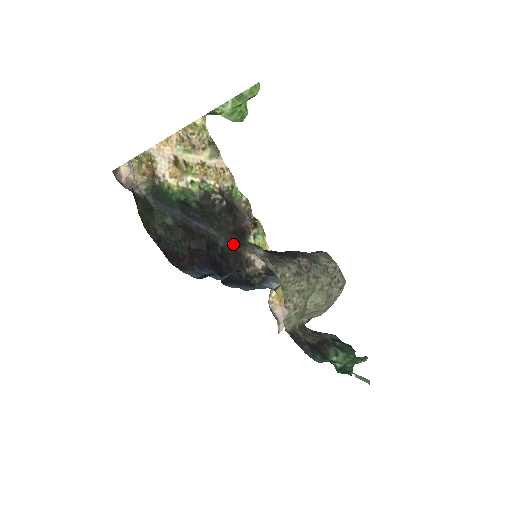
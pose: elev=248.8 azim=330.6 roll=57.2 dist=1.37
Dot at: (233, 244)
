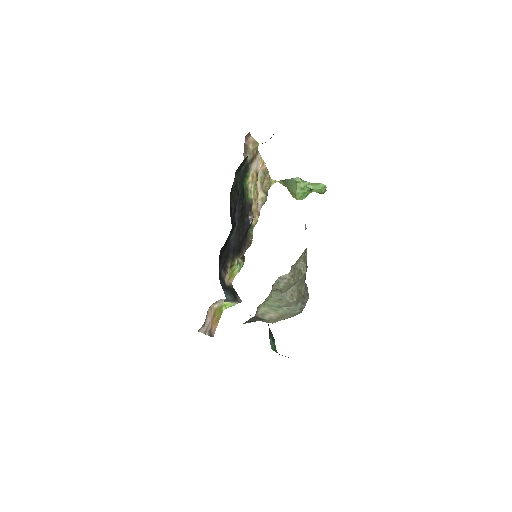
Dot at: (232, 247)
